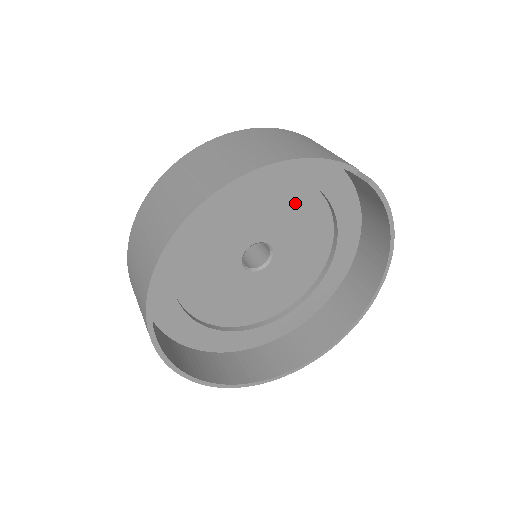
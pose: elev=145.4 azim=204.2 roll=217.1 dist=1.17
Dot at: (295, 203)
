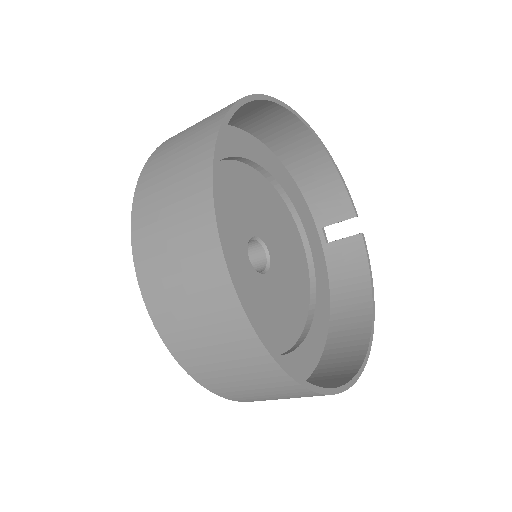
Dot at: (292, 245)
